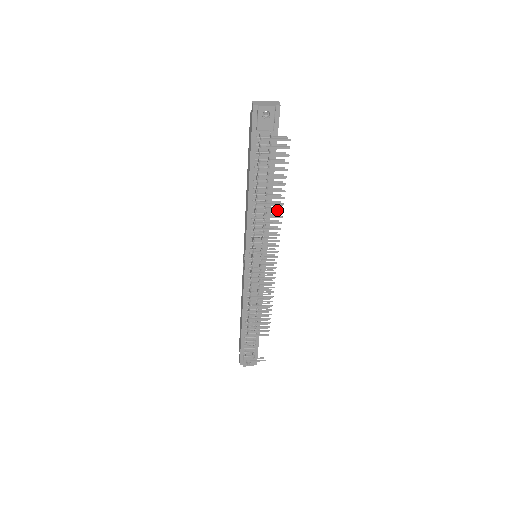
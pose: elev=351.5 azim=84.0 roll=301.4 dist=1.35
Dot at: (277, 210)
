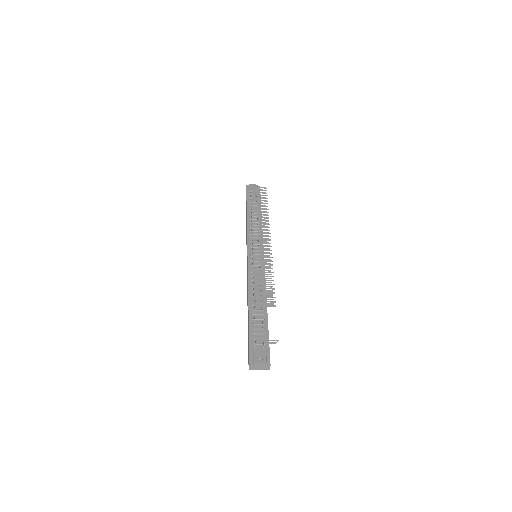
Dot at: (265, 215)
